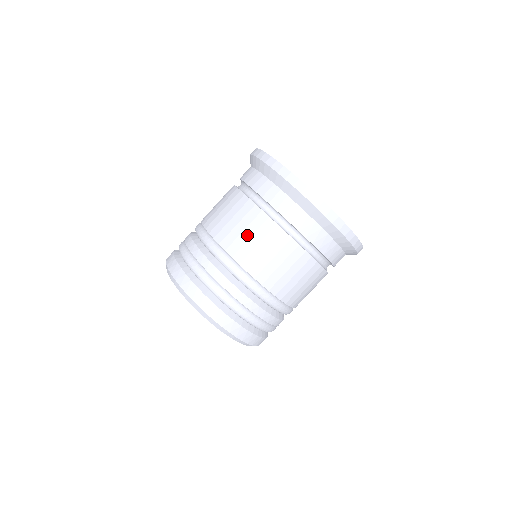
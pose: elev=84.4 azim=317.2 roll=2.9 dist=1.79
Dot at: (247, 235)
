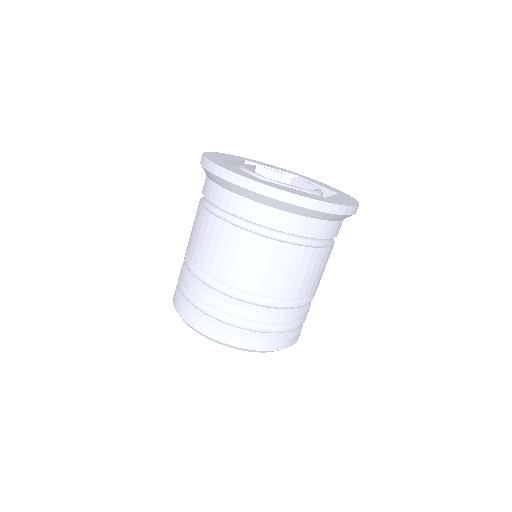
Dot at: (214, 248)
